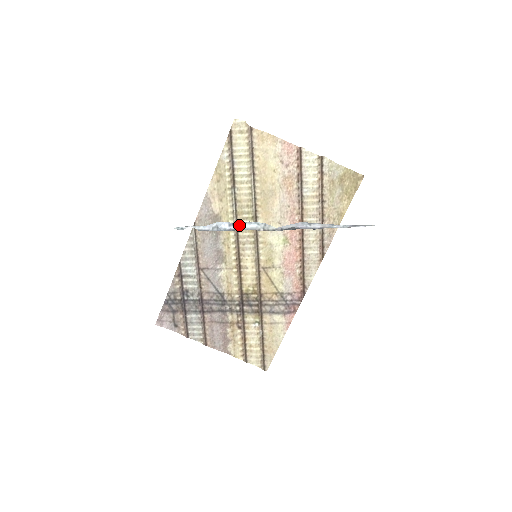
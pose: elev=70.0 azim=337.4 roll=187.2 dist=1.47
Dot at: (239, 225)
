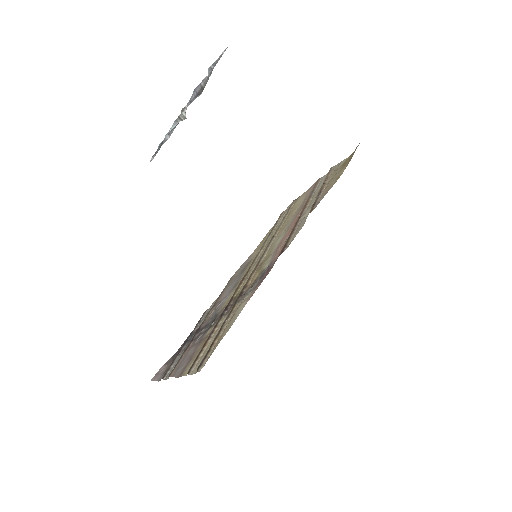
Dot at: (174, 127)
